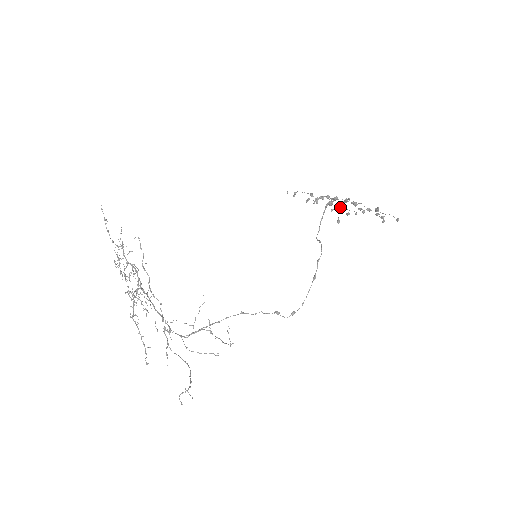
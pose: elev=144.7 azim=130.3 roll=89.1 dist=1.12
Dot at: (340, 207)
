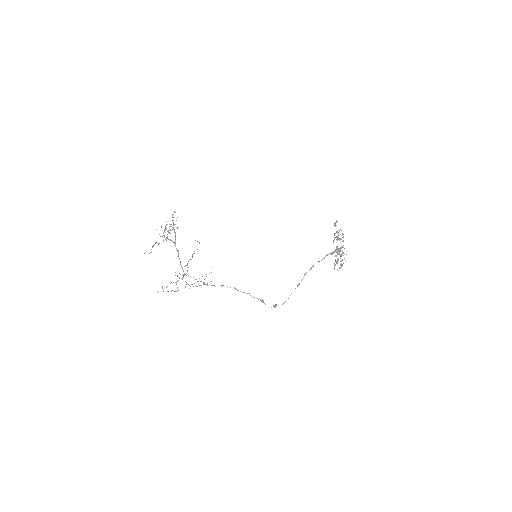
Dot at: occluded
